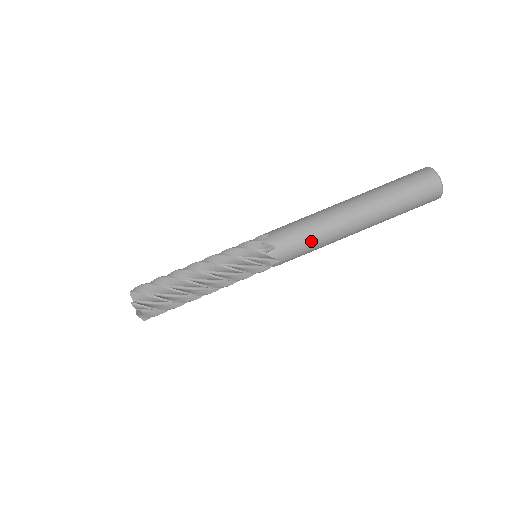
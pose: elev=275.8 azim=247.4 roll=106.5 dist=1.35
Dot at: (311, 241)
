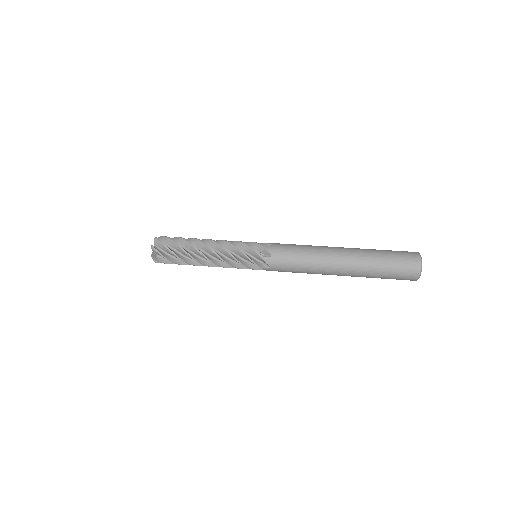
Dot at: (301, 245)
